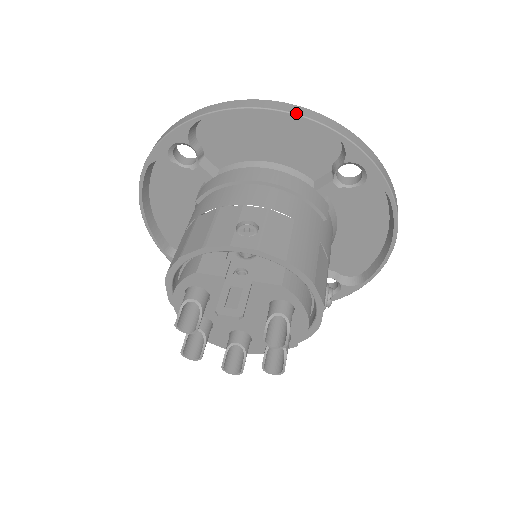
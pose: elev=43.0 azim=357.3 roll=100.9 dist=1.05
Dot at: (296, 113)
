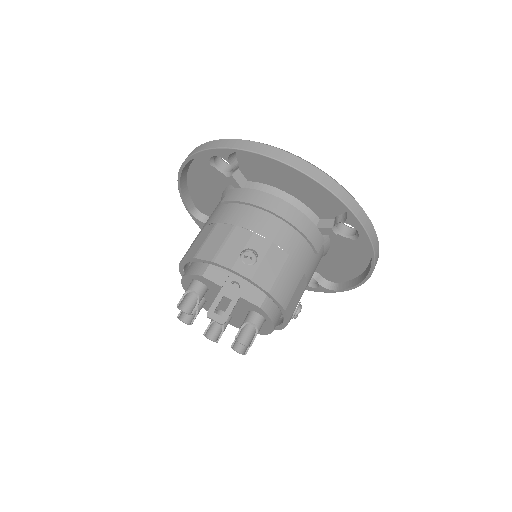
Dot at: (317, 180)
